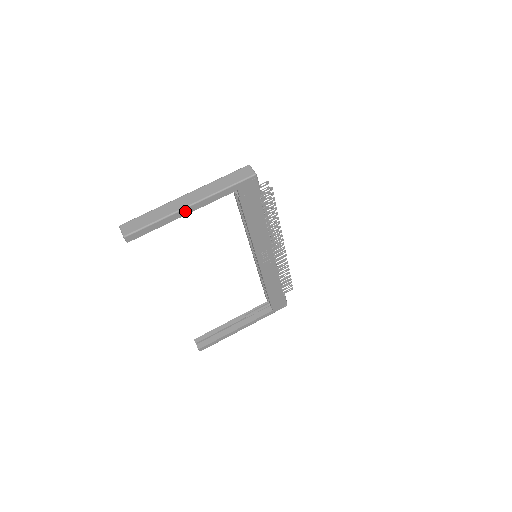
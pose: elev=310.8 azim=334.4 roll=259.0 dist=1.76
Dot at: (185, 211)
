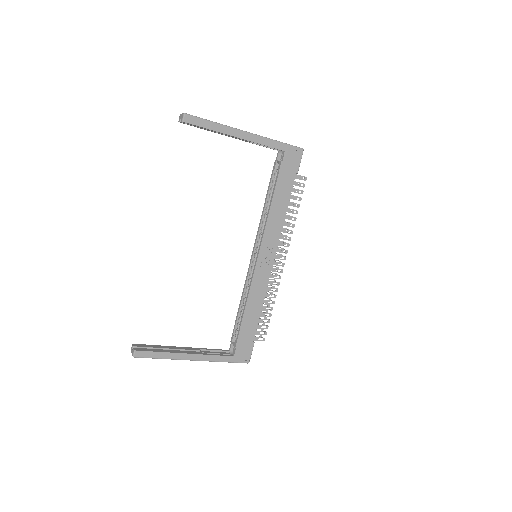
Dot at: (240, 134)
